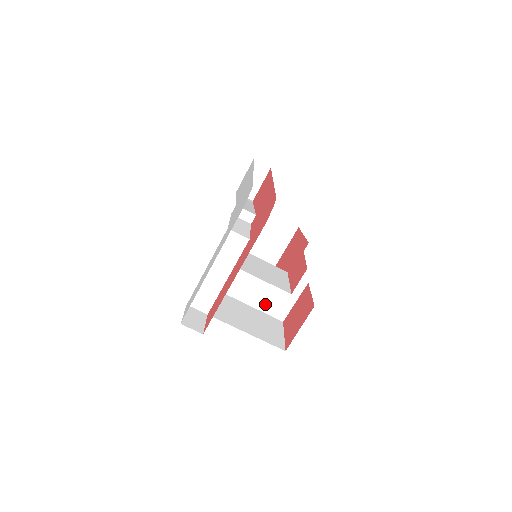
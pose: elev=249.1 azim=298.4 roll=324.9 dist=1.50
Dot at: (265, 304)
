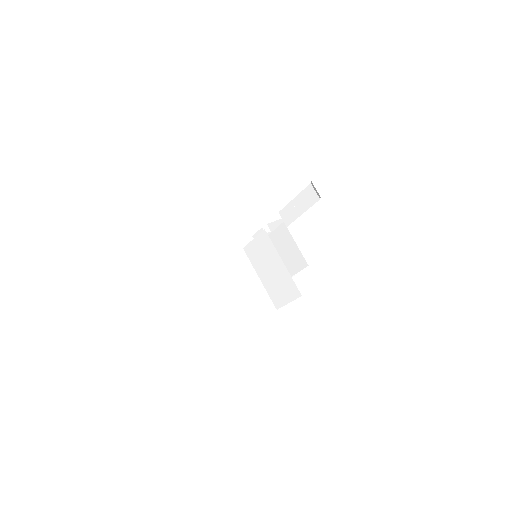
Dot at: (235, 304)
